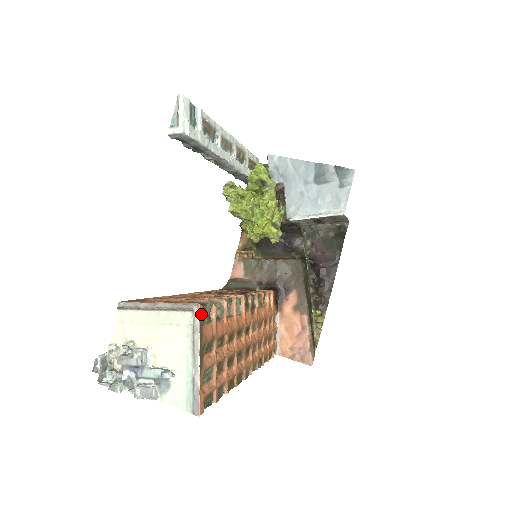
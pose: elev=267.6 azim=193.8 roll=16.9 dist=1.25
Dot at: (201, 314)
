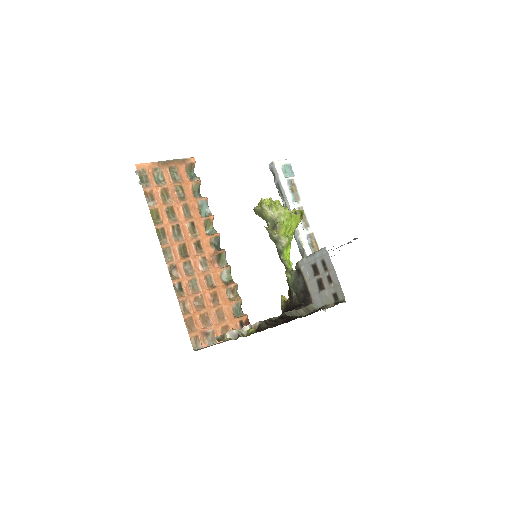
Dot at: (190, 160)
